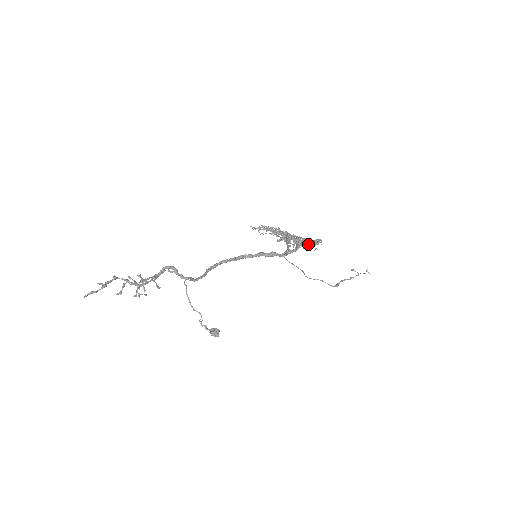
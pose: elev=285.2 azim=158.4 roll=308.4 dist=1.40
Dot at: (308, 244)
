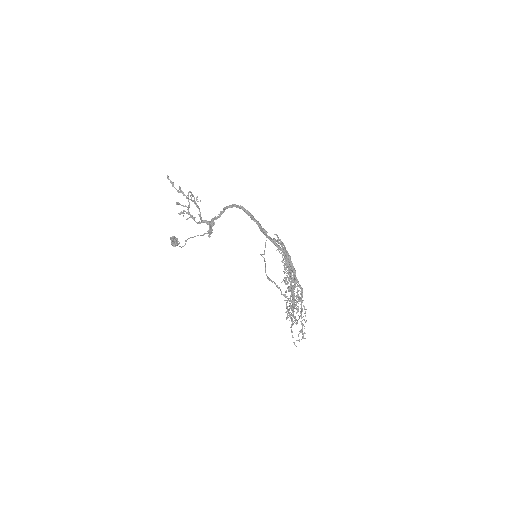
Dot at: (292, 270)
